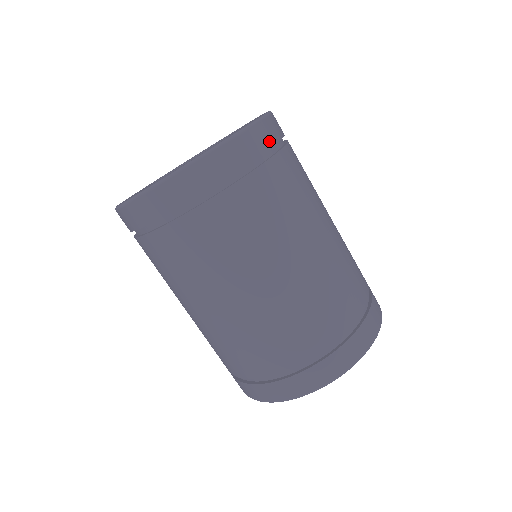
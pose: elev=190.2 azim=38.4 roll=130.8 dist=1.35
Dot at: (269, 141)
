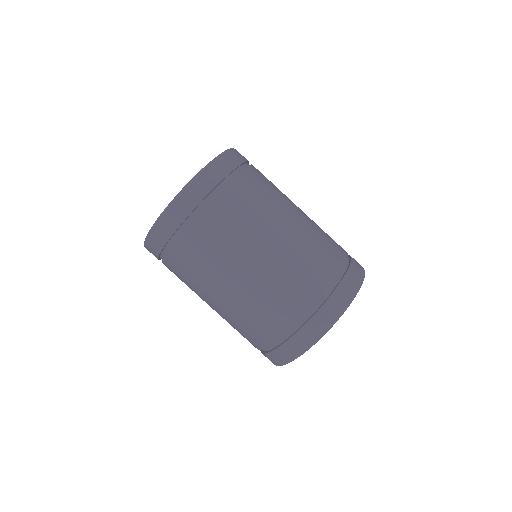
Dot at: (228, 169)
